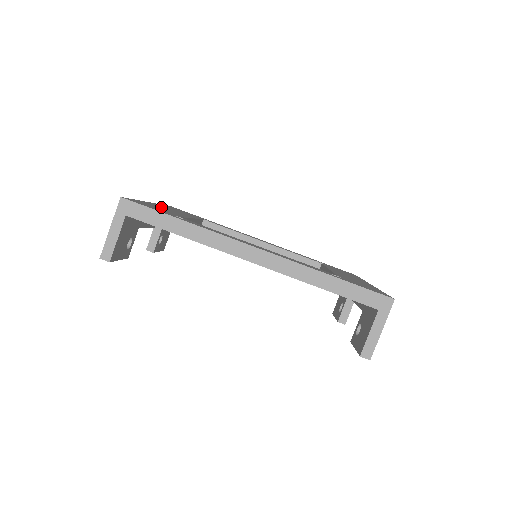
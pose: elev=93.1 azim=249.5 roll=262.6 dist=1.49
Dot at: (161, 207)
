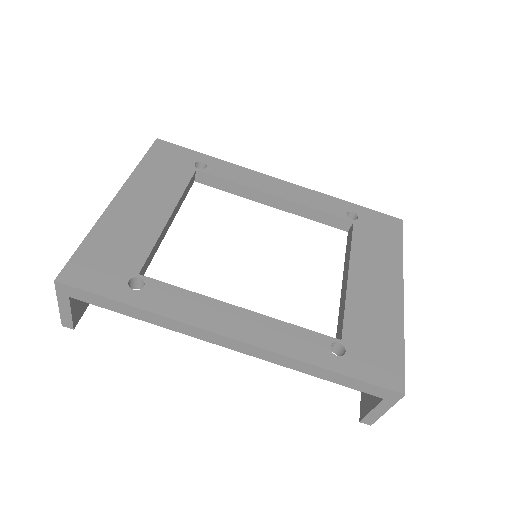
Dot at: (124, 219)
